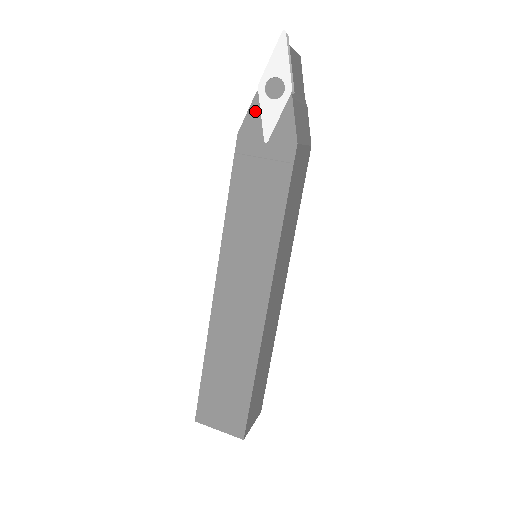
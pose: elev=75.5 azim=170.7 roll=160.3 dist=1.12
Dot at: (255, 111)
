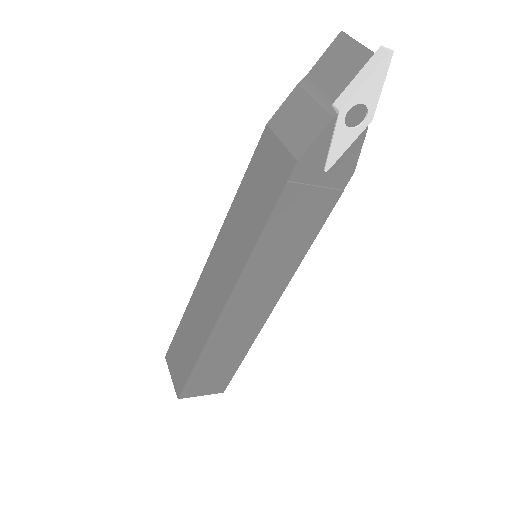
Dot at: (325, 138)
